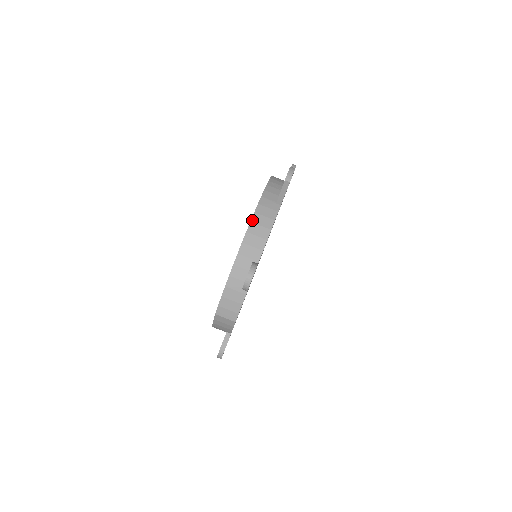
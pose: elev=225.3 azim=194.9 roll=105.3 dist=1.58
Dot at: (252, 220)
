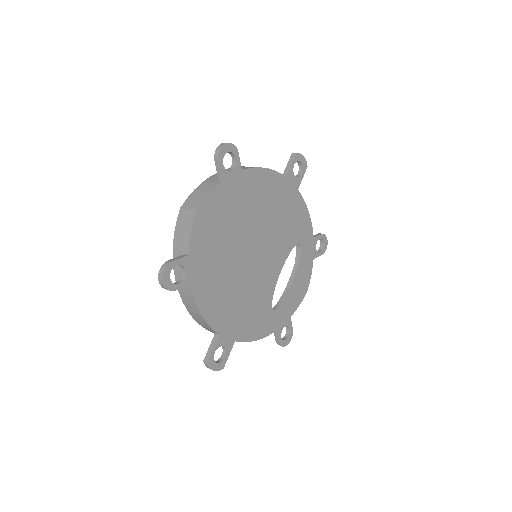
Dot at: occluded
